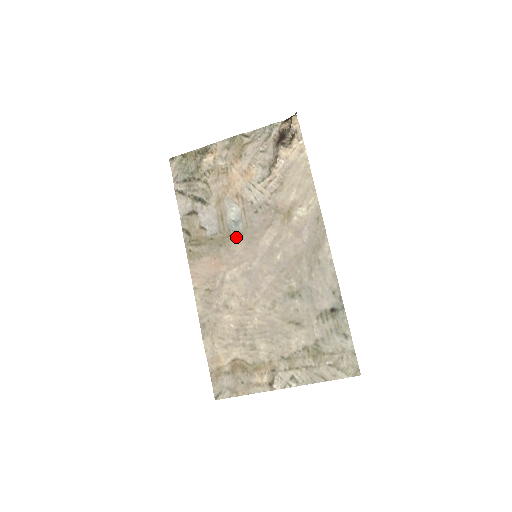
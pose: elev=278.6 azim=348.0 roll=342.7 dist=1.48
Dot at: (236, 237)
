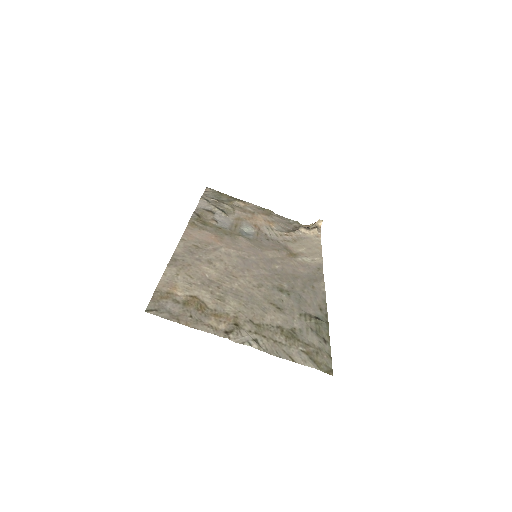
Dot at: (244, 238)
